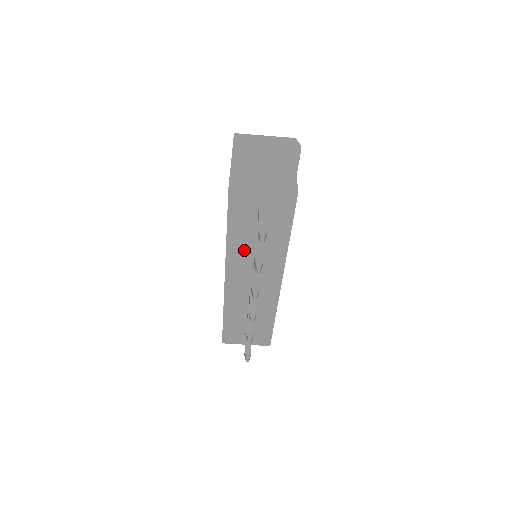
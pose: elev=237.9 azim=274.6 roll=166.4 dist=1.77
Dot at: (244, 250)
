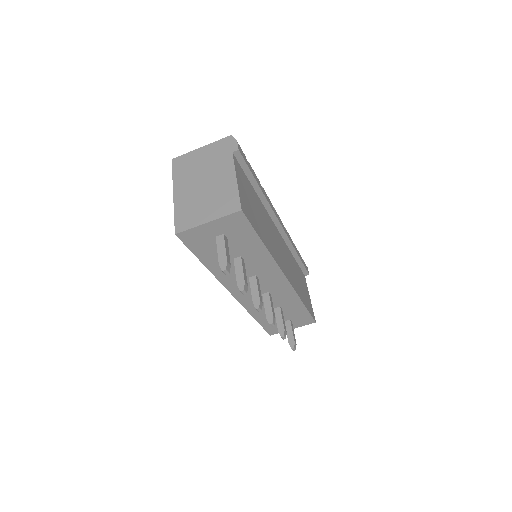
Dot at: (230, 269)
